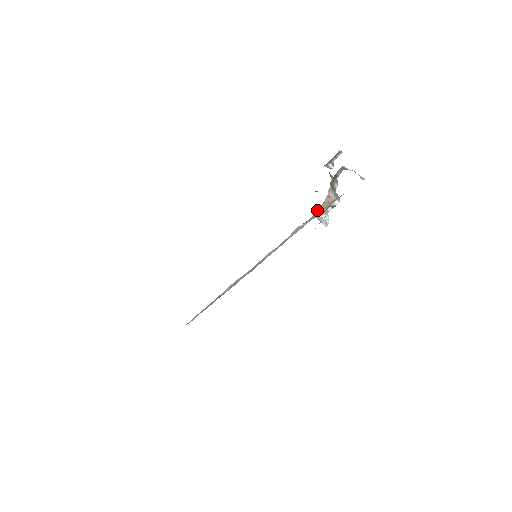
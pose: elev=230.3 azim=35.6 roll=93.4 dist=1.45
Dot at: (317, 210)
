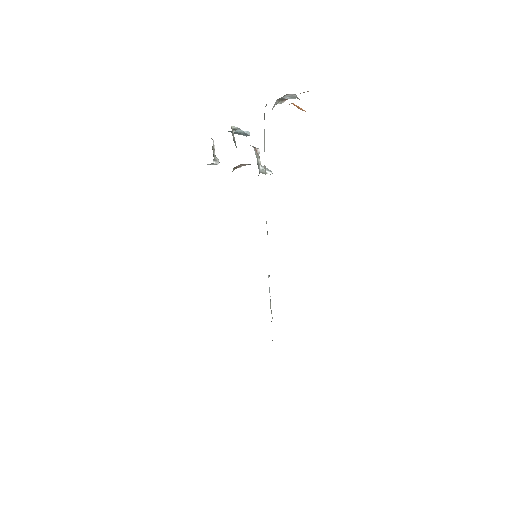
Dot at: occluded
